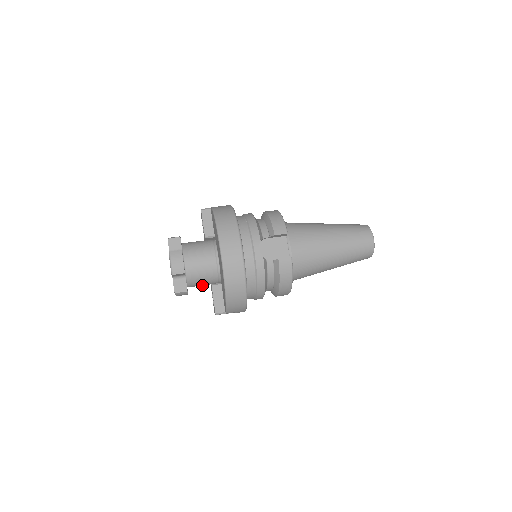
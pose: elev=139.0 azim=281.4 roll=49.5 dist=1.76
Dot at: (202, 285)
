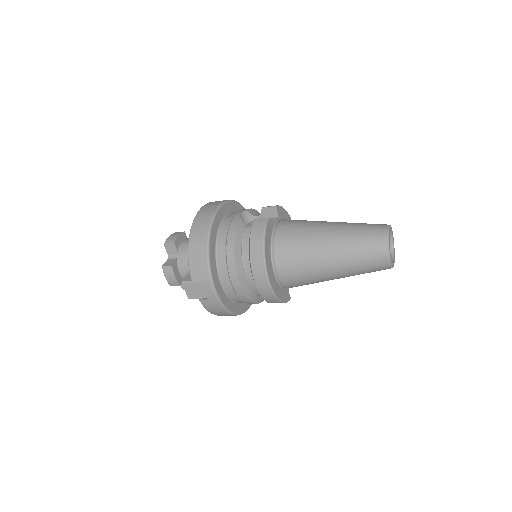
Dot at: occluded
